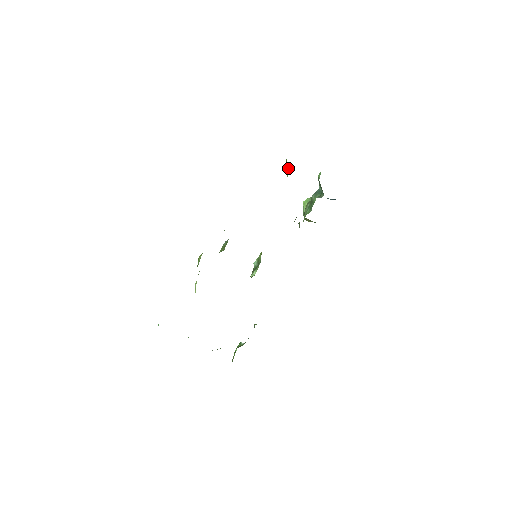
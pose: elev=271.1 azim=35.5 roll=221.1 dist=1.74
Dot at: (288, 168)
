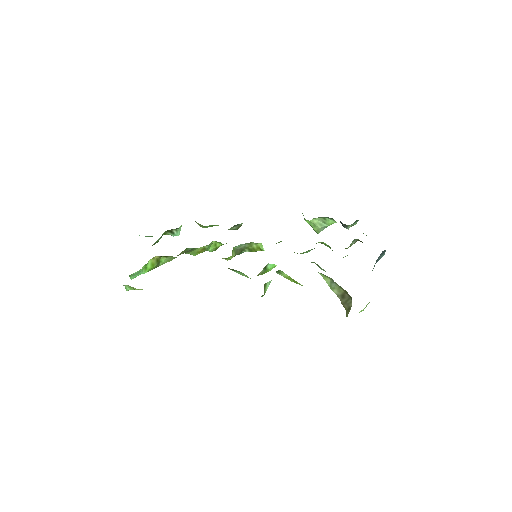
Dot at: occluded
